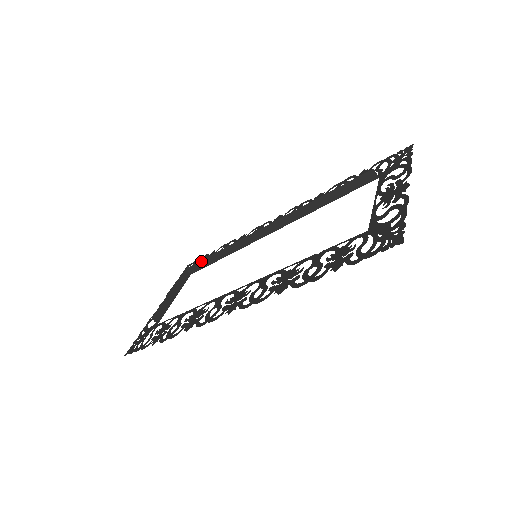
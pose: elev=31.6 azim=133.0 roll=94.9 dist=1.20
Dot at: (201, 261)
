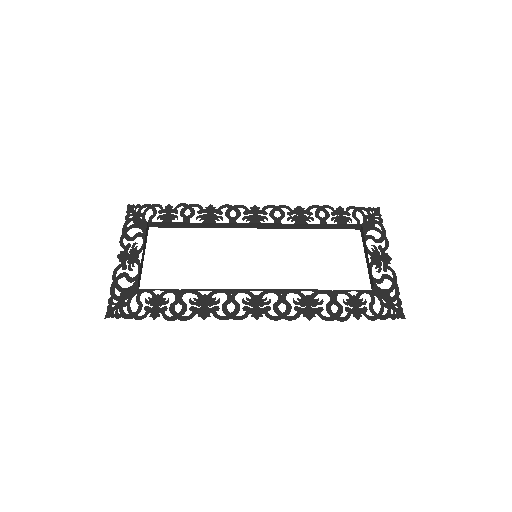
Dot at: (171, 223)
